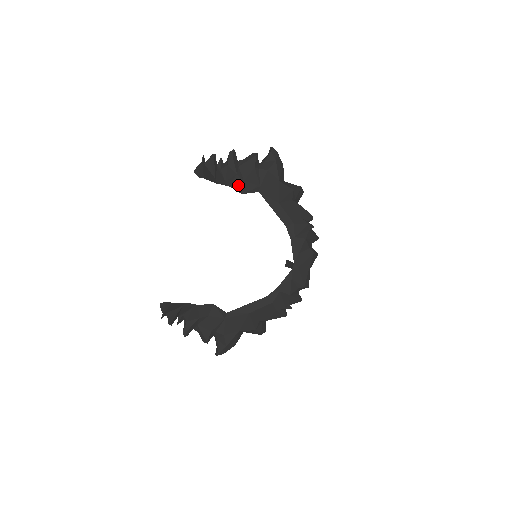
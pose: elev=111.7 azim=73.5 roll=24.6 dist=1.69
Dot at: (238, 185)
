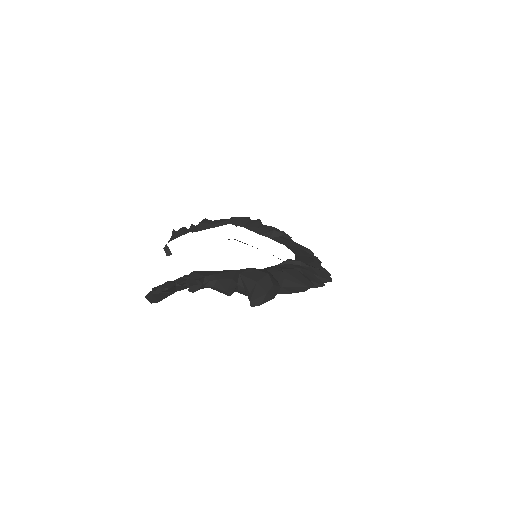
Dot at: occluded
